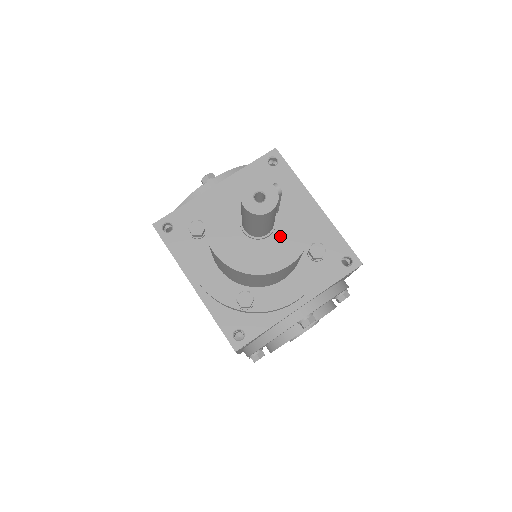
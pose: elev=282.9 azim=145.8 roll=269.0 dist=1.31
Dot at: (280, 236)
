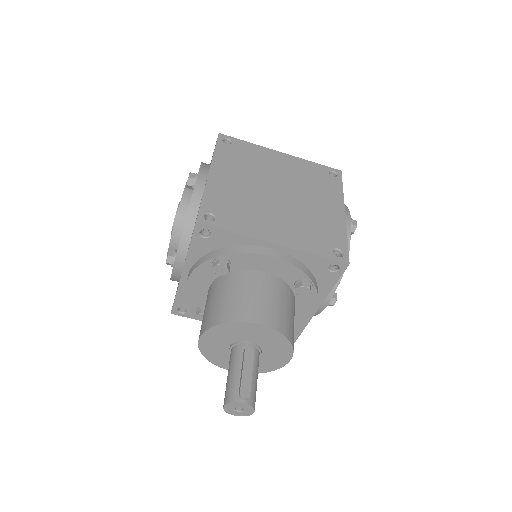
Dot at: (269, 350)
